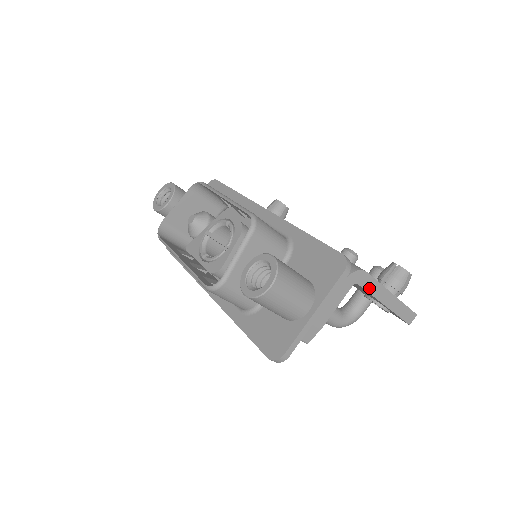
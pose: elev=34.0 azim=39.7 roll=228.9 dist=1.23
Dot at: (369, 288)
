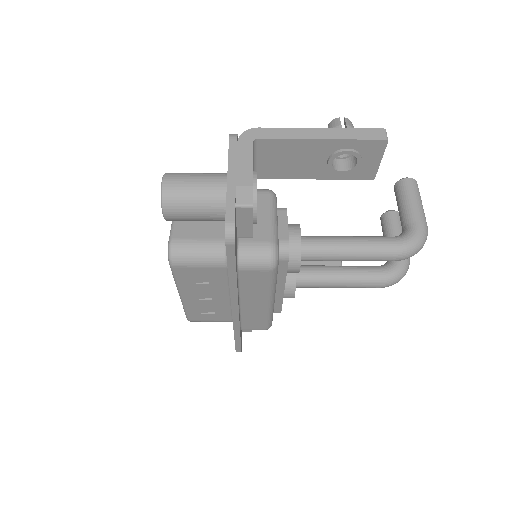
Dot at: (278, 136)
